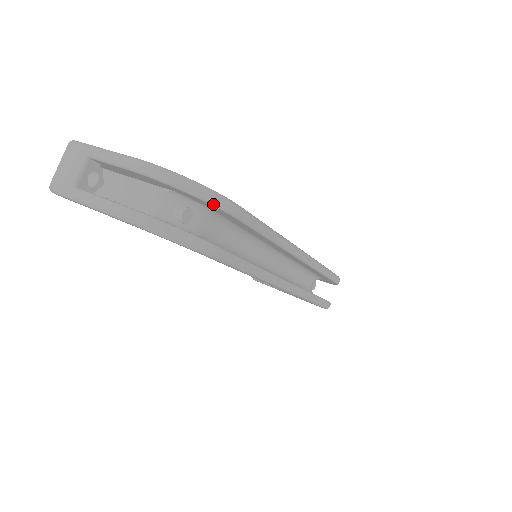
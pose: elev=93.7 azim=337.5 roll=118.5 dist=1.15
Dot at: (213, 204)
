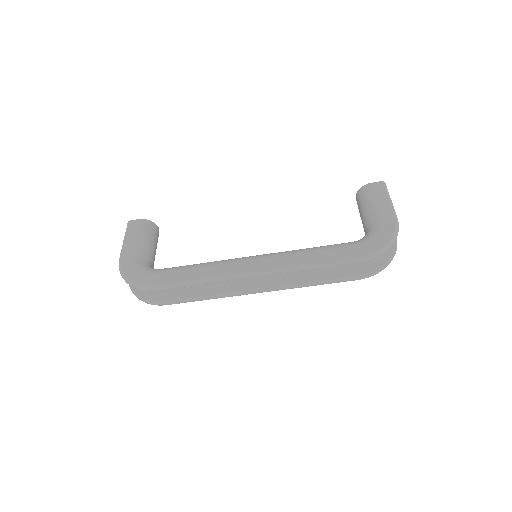
Dot at: (139, 289)
